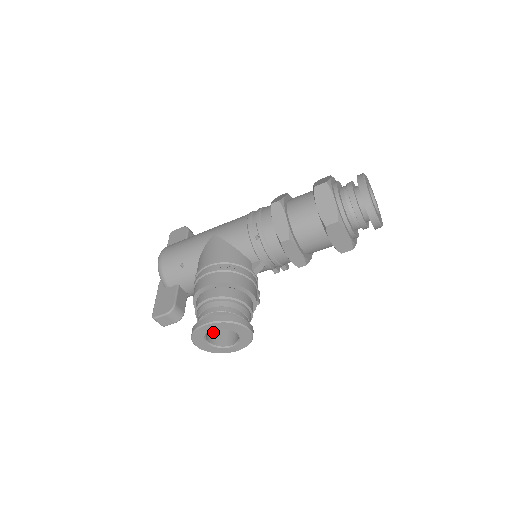
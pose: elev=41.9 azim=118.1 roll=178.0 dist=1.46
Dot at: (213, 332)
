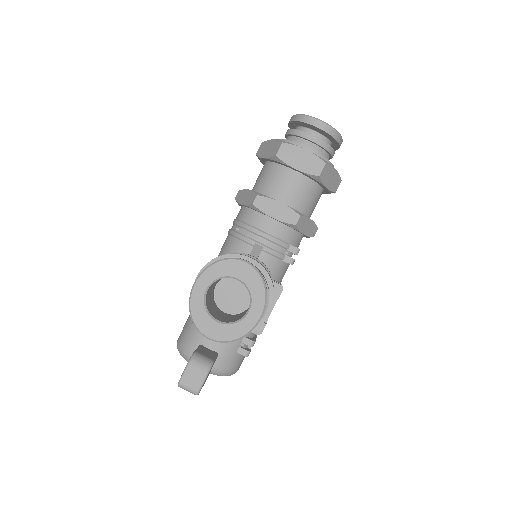
Dot at: (227, 320)
